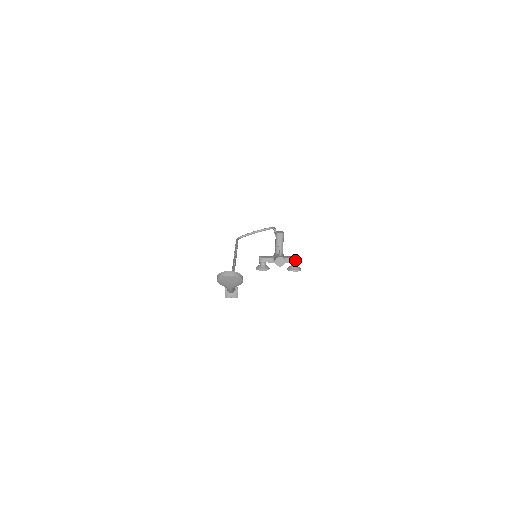
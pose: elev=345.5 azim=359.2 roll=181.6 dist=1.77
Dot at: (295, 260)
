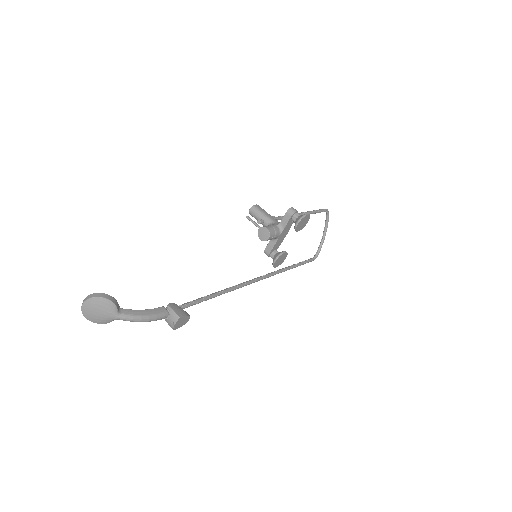
Dot at: (288, 214)
